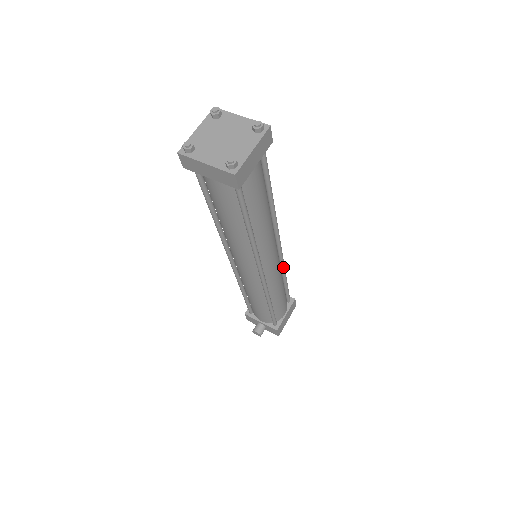
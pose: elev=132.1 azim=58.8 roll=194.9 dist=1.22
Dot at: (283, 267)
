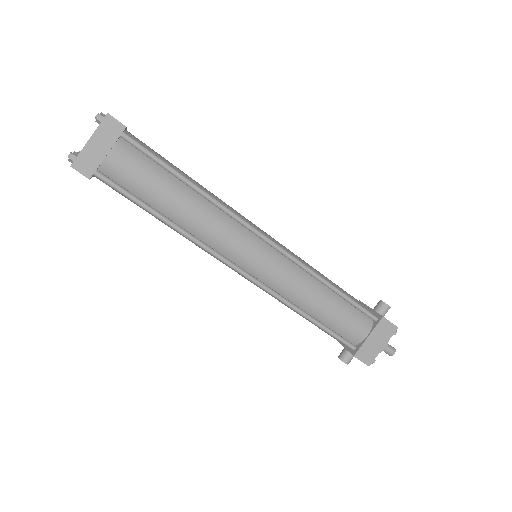
Dot at: (303, 268)
